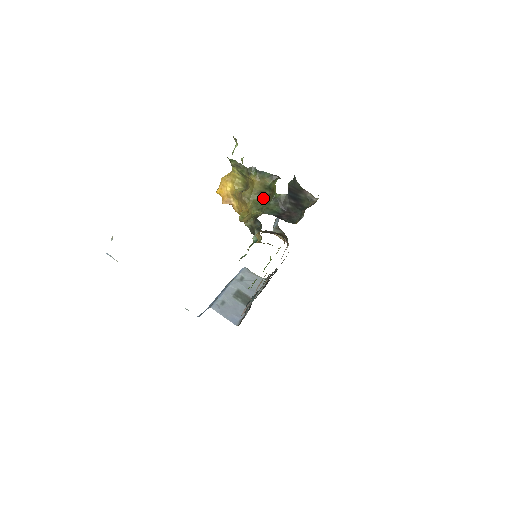
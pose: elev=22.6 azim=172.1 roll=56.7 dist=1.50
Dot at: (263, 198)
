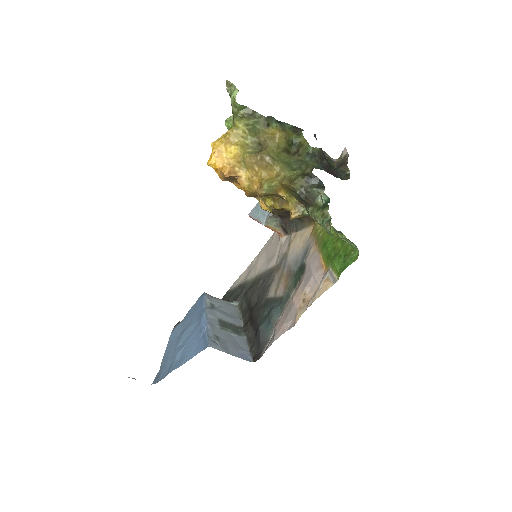
Dot at: (290, 157)
